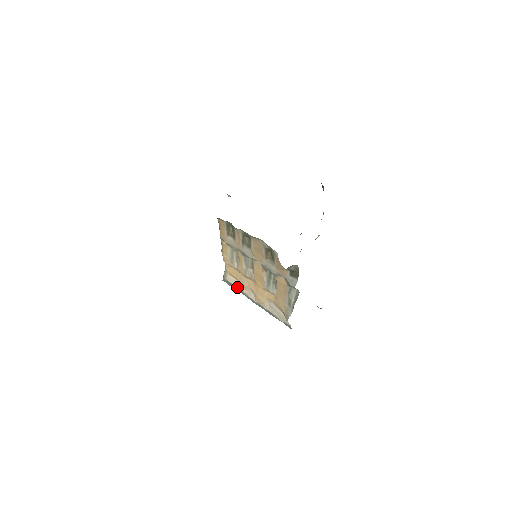
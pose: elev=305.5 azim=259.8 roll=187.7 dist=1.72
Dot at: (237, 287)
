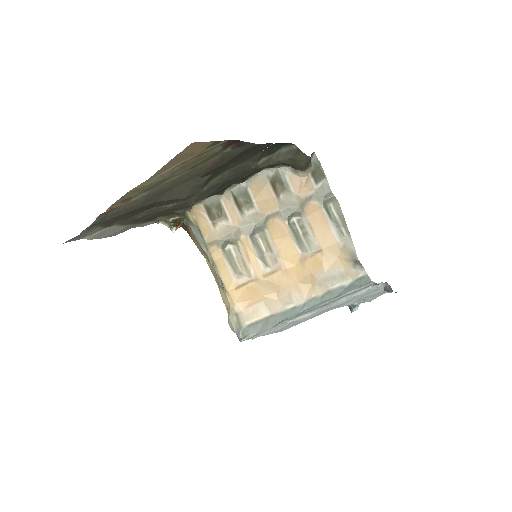
Dot at: (267, 313)
